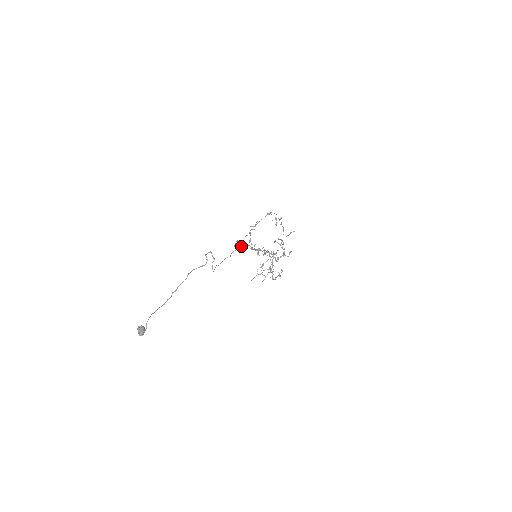
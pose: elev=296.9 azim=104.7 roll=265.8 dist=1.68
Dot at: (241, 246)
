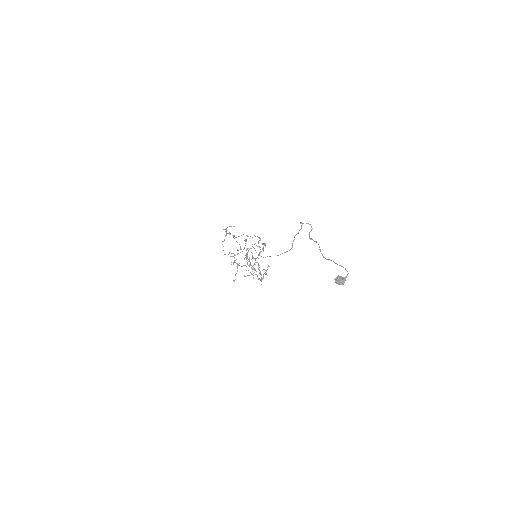
Dot at: occluded
